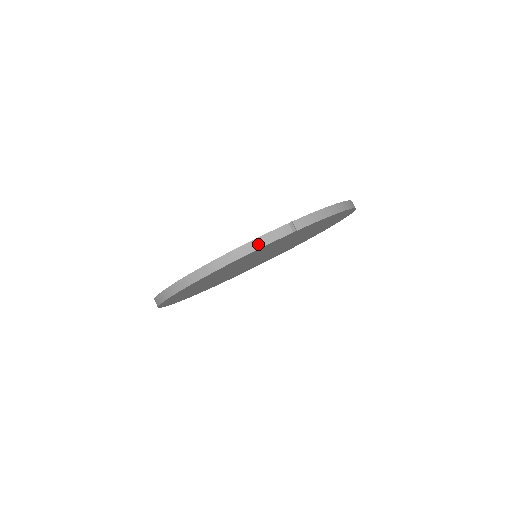
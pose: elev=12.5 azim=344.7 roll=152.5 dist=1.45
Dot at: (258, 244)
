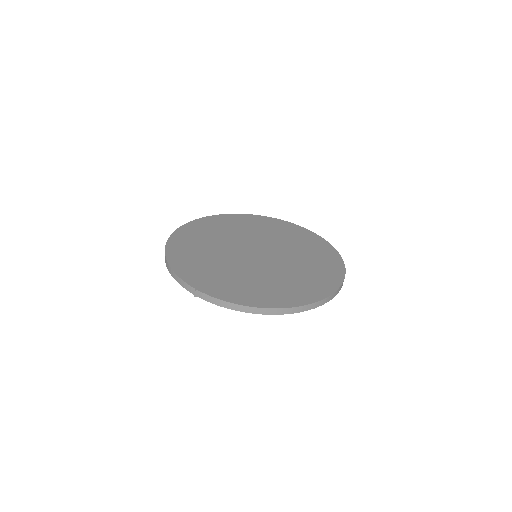
Dot at: (178, 279)
